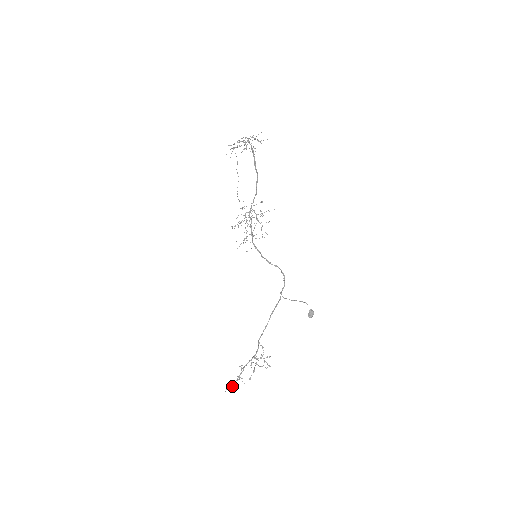
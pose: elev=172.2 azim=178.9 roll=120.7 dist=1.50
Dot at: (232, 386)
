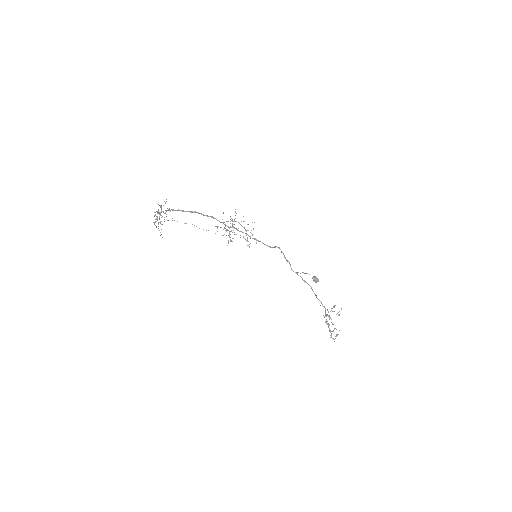
Dot at: occluded
